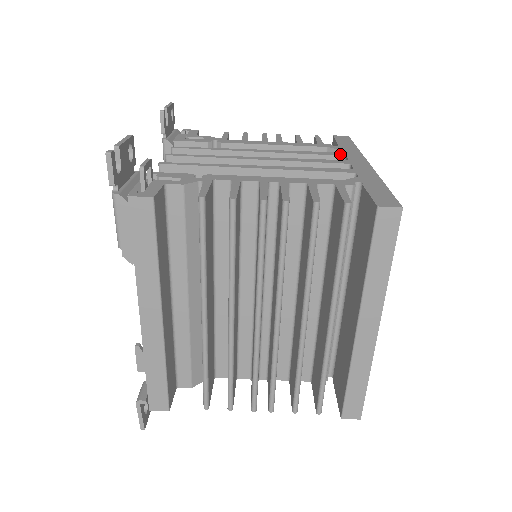
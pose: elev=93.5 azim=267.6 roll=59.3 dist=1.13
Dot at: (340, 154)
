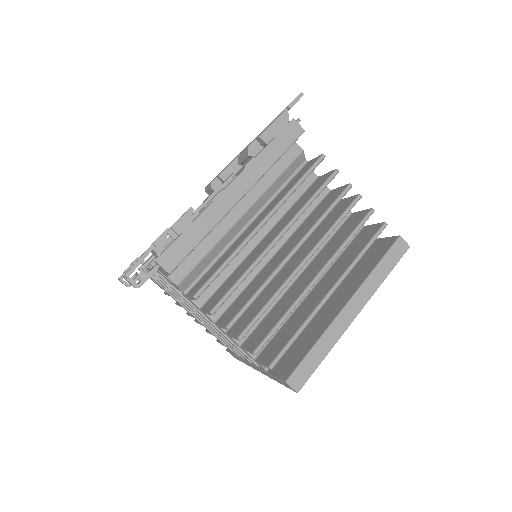
Dot at: occluded
